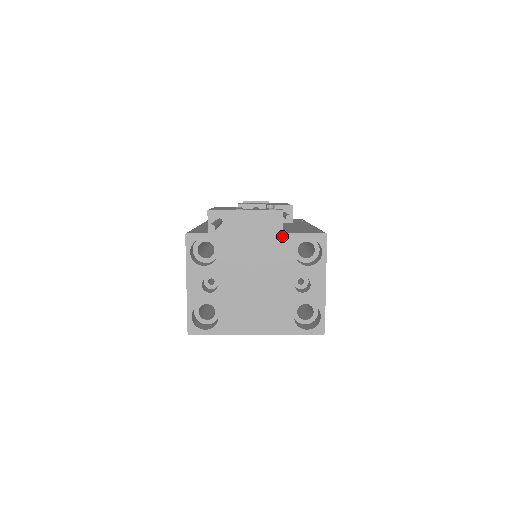
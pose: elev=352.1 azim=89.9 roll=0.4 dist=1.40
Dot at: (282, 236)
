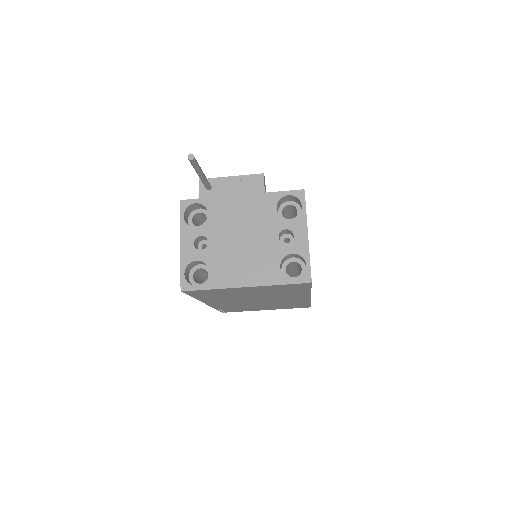
Dot at: (264, 195)
